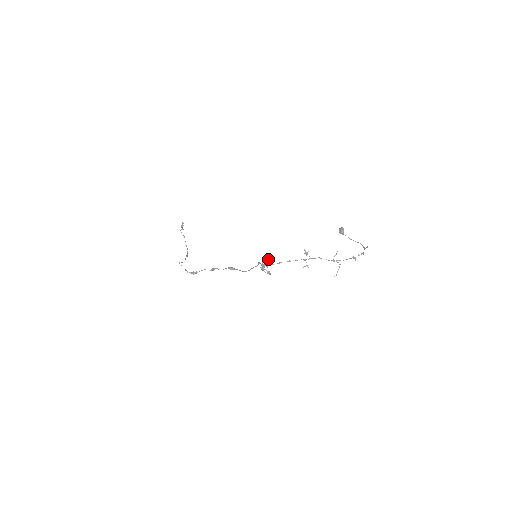
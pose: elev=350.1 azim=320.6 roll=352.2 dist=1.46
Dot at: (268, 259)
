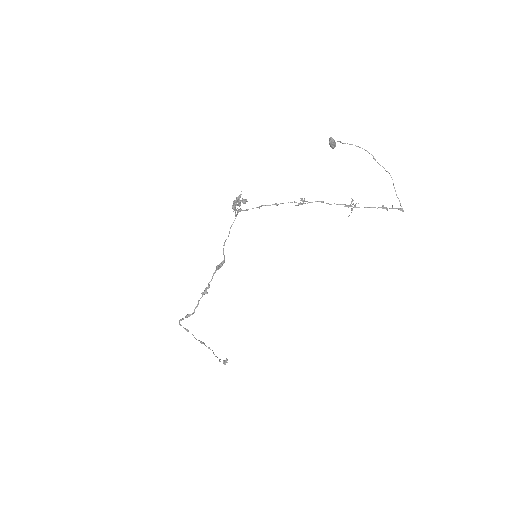
Dot at: (243, 200)
